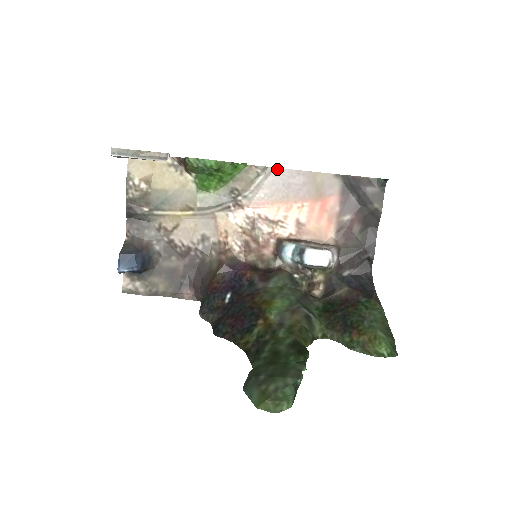
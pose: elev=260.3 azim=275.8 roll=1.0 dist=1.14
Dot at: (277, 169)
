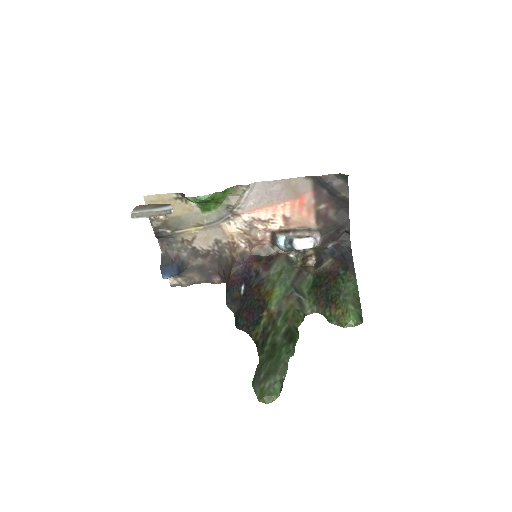
Dot at: (258, 183)
